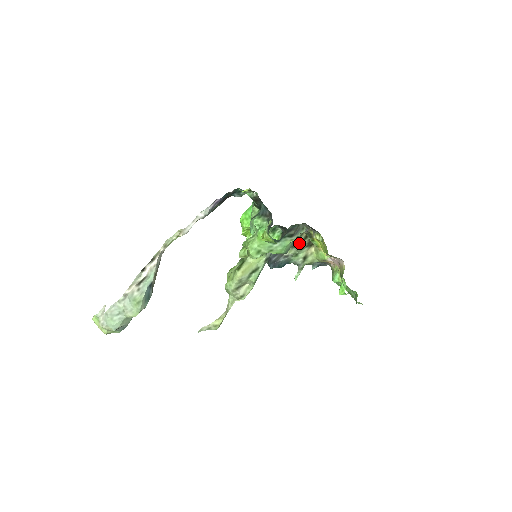
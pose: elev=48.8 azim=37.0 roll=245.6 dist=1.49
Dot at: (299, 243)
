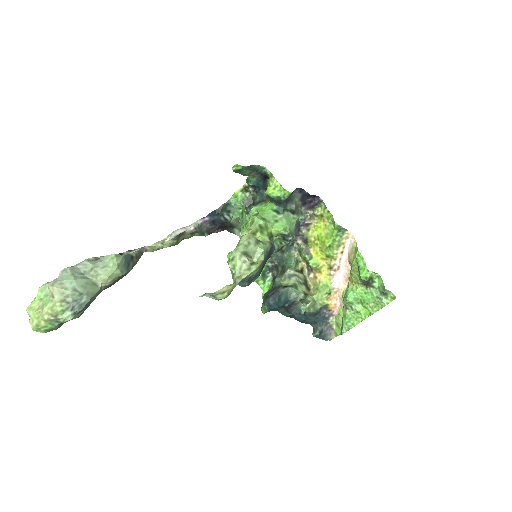
Dot at: (296, 271)
